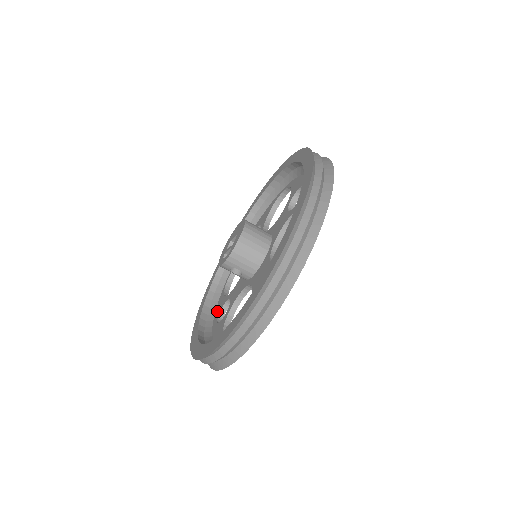
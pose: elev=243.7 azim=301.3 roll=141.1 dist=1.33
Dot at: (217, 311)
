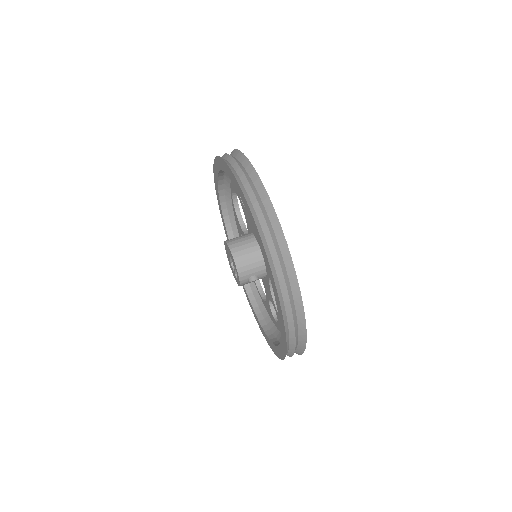
Dot at: (270, 316)
